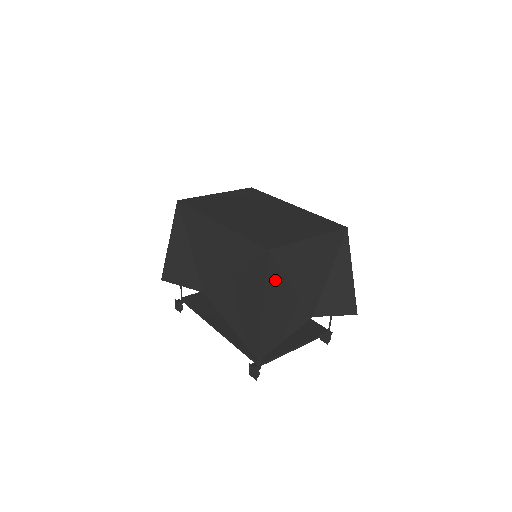
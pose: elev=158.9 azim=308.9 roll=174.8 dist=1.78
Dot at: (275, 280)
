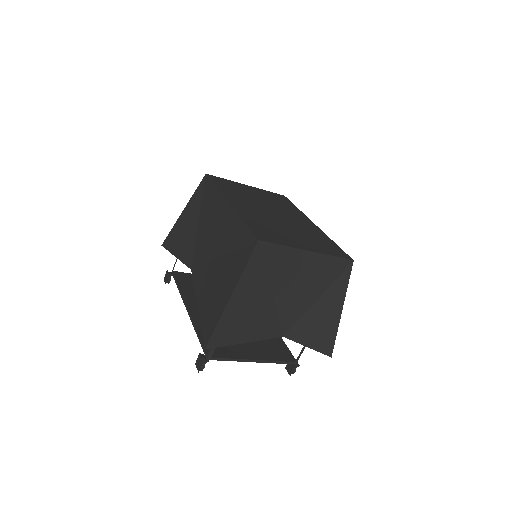
Dot at: (255, 275)
